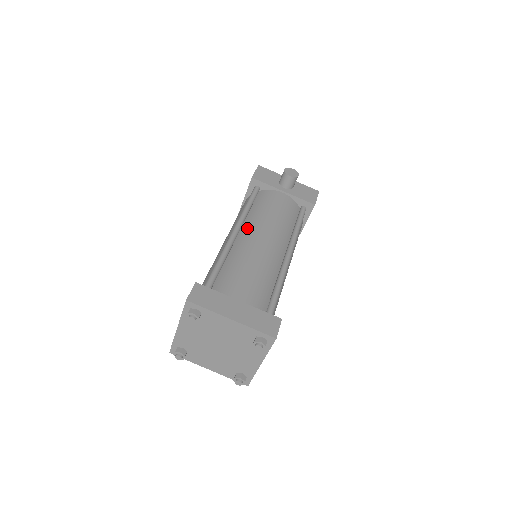
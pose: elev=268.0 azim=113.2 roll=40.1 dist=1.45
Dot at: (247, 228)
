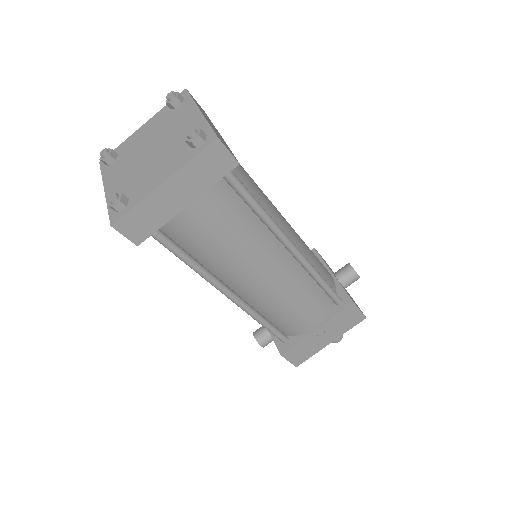
Dot at: occluded
